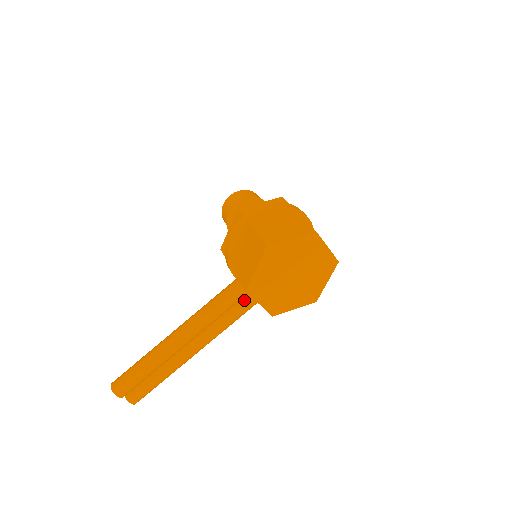
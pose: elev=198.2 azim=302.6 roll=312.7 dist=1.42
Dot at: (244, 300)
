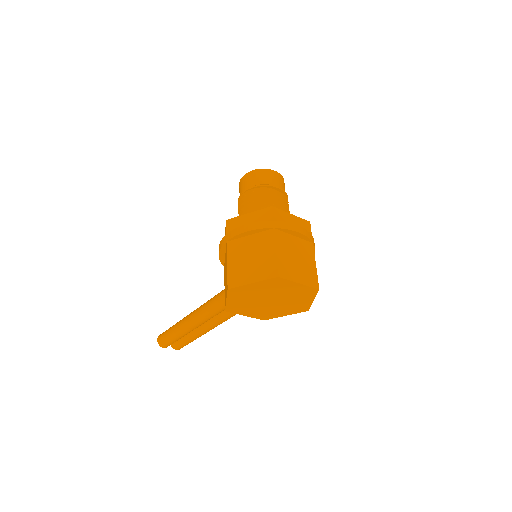
Dot at: occluded
